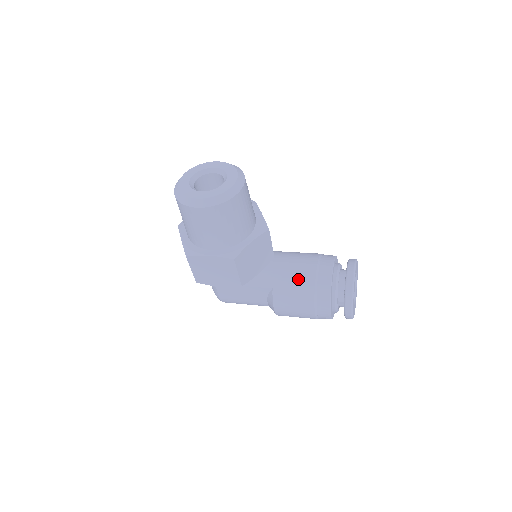
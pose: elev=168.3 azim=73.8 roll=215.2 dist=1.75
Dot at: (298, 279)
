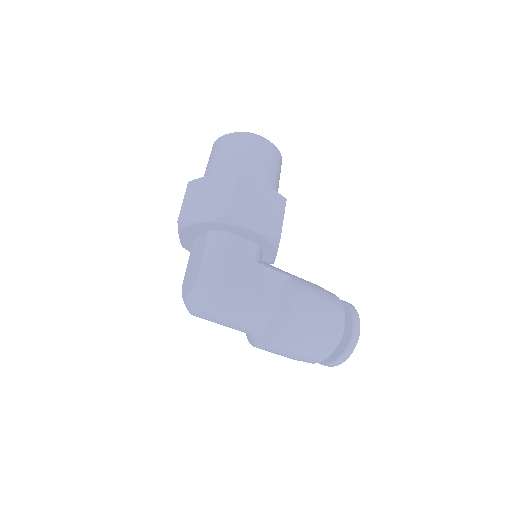
Dot at: (308, 281)
